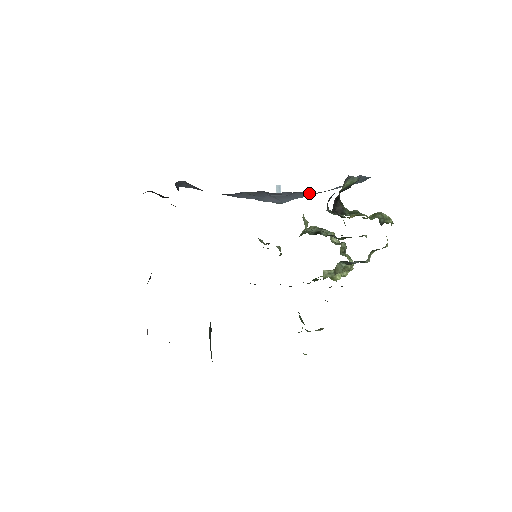
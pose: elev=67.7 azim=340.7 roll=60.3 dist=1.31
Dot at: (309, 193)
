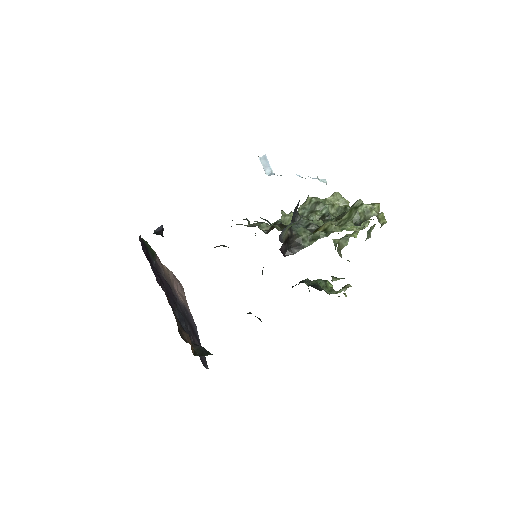
Dot at: occluded
